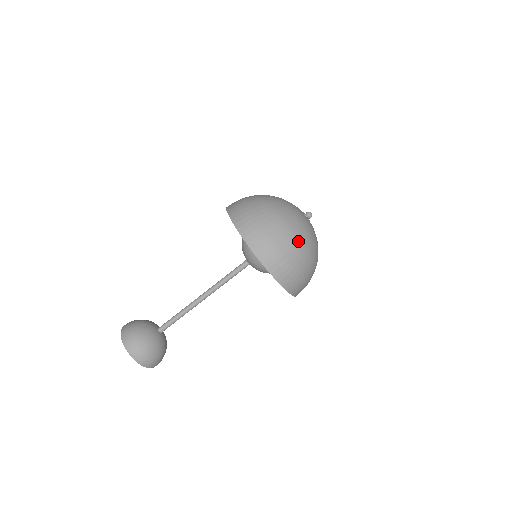
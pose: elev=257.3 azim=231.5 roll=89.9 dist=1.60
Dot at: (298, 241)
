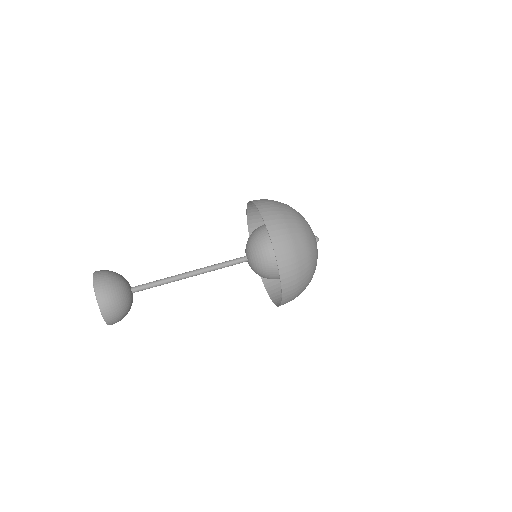
Dot at: (292, 208)
